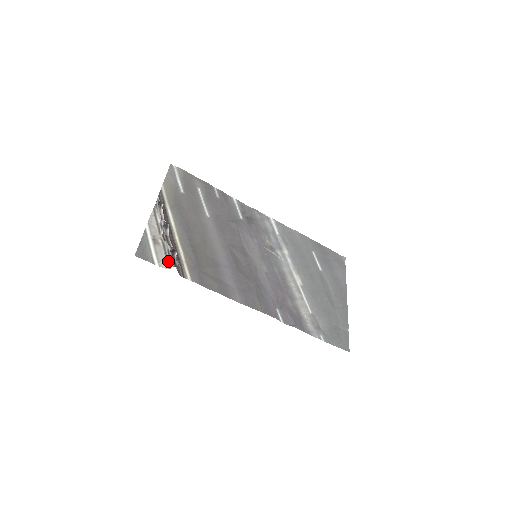
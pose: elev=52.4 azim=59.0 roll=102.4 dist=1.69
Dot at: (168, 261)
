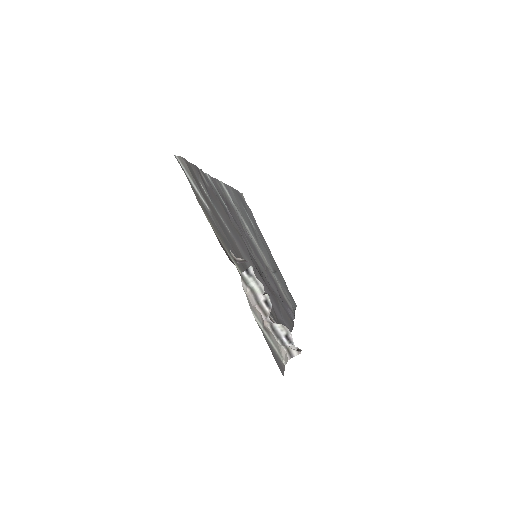
Dot at: (290, 350)
